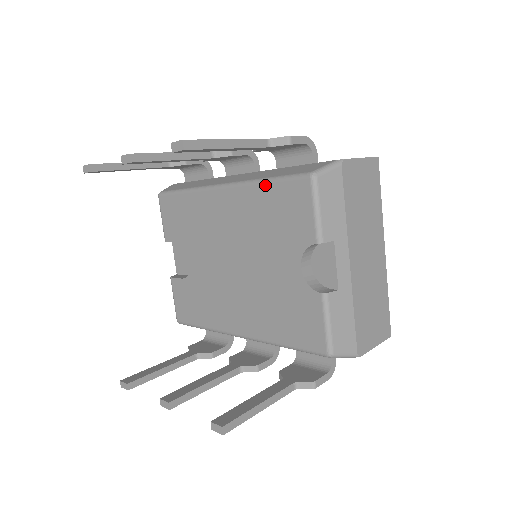
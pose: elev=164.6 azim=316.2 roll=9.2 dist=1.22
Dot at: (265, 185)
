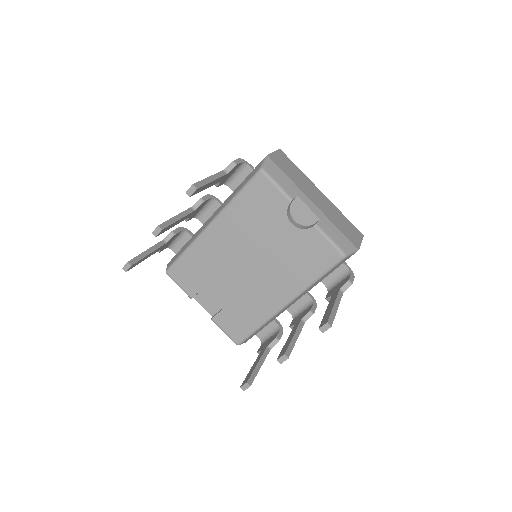
Dot at: (237, 199)
